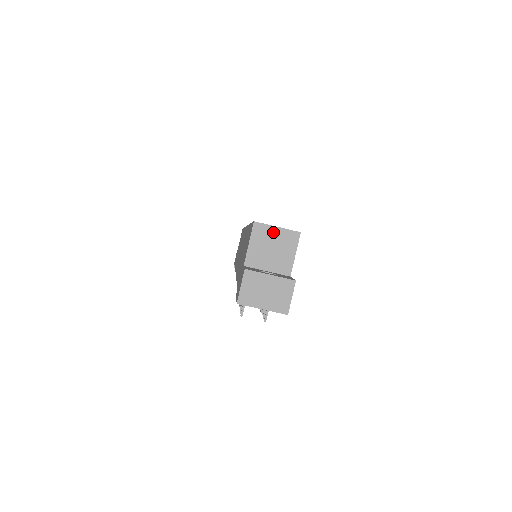
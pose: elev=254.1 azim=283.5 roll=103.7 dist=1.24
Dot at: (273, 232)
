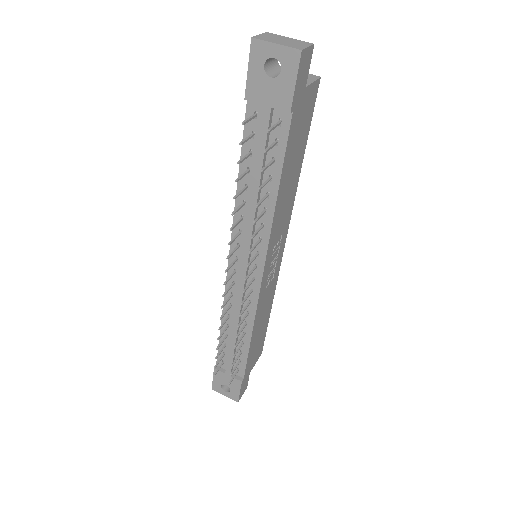
Dot at: occluded
